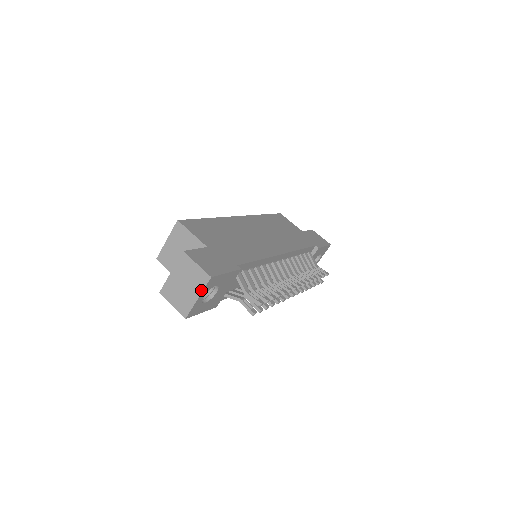
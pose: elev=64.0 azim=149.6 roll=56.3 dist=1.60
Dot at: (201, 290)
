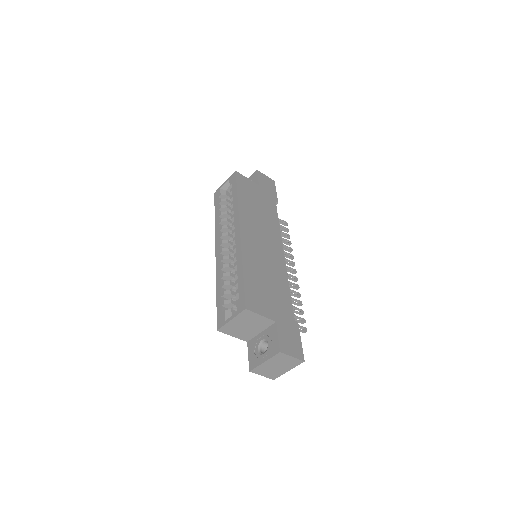
Dot at: (293, 367)
